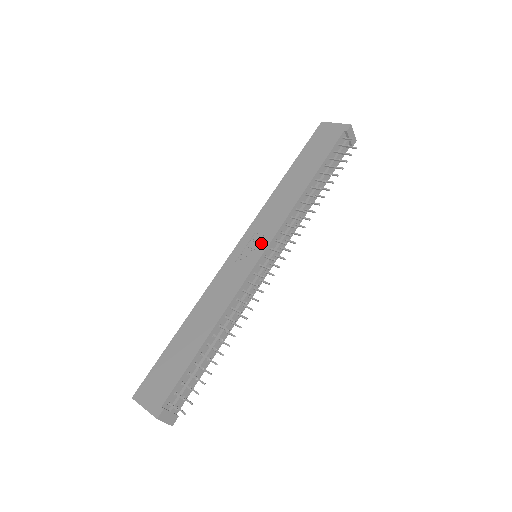
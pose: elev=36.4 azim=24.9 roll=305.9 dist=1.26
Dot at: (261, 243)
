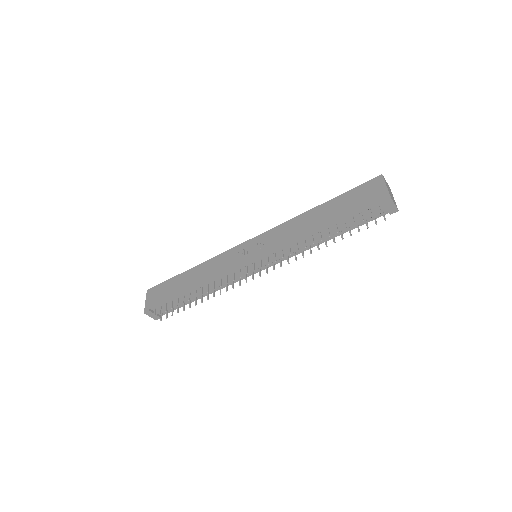
Dot at: (258, 252)
